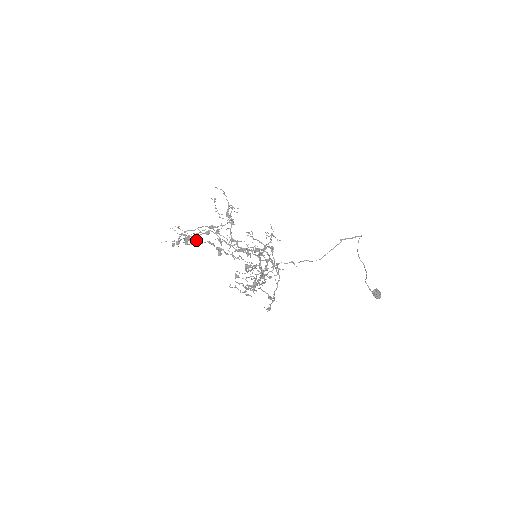
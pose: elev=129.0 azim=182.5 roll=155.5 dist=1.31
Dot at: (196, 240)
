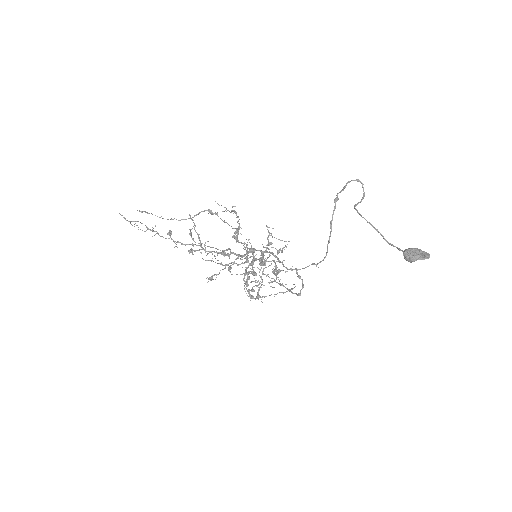
Dot at: (248, 276)
